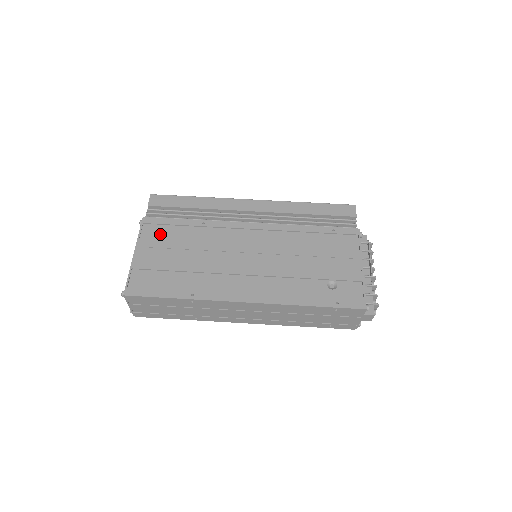
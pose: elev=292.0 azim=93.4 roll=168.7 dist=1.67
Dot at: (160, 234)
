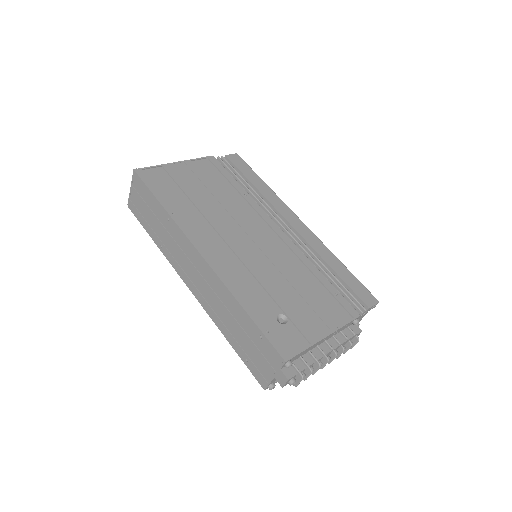
Dot at: (209, 172)
